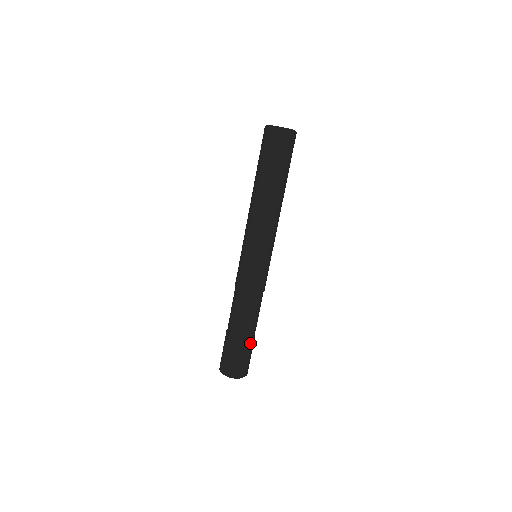
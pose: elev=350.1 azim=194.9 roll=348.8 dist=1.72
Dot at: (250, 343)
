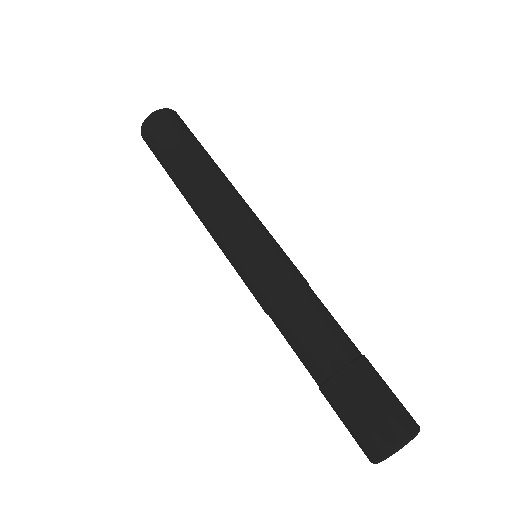
Dot at: occluded
